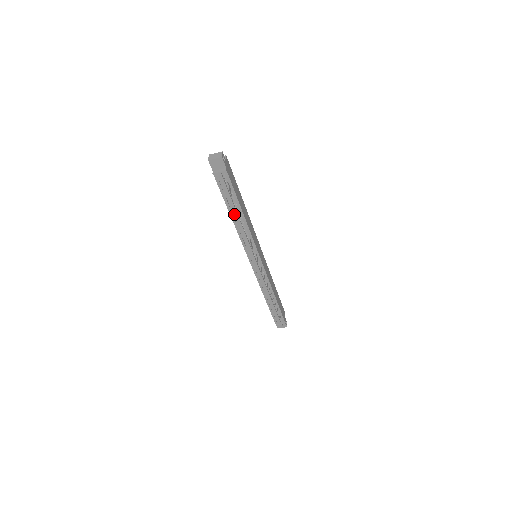
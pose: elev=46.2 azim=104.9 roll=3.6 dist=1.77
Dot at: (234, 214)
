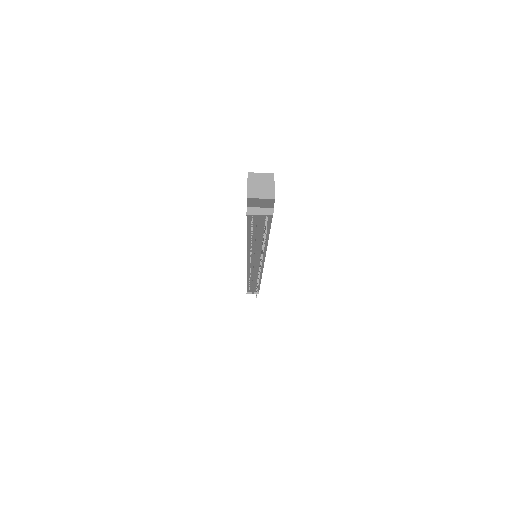
Dot at: (253, 240)
